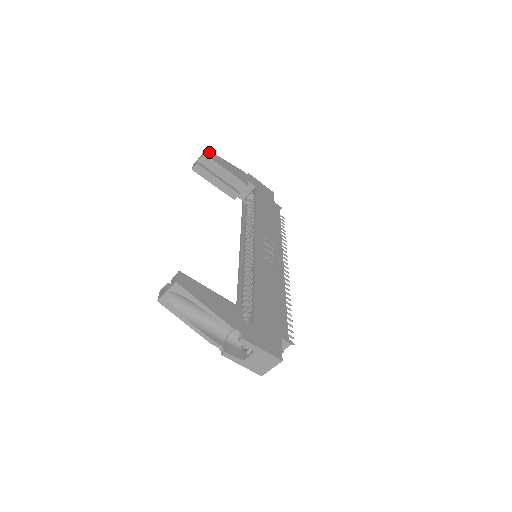
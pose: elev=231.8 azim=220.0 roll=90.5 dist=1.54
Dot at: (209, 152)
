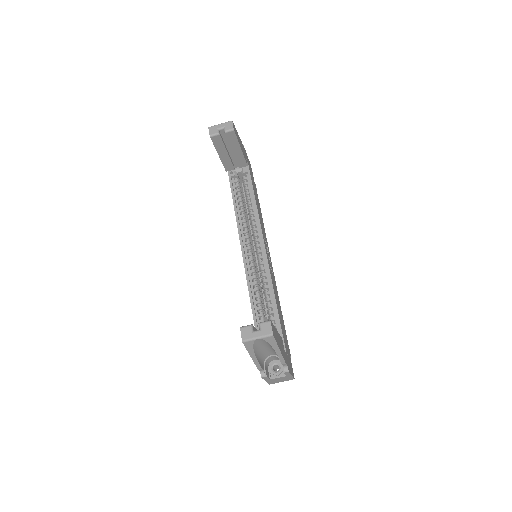
Dot at: (233, 124)
